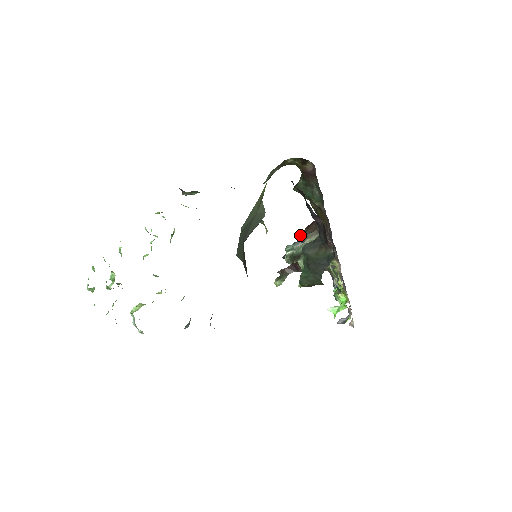
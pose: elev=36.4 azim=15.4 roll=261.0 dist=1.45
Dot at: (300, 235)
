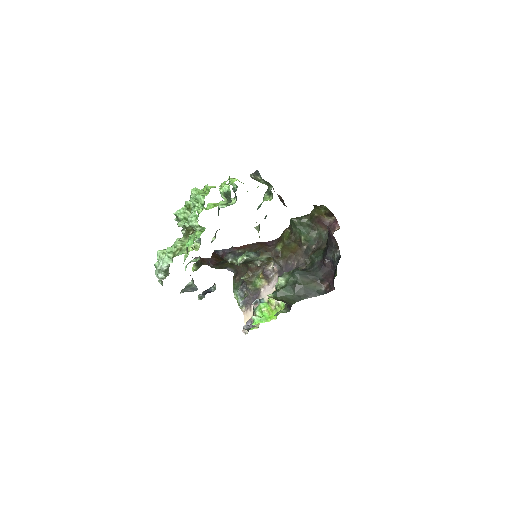
Dot at: occluded
